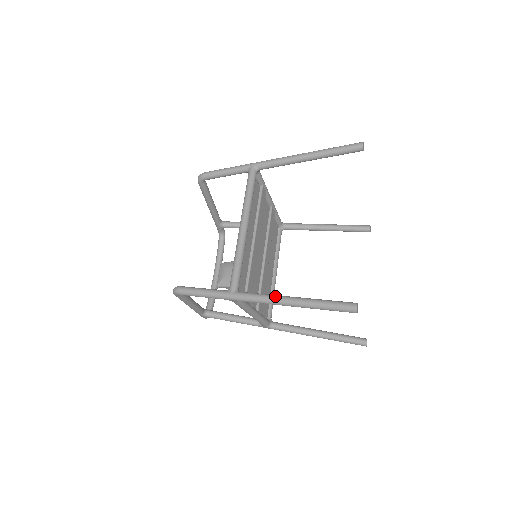
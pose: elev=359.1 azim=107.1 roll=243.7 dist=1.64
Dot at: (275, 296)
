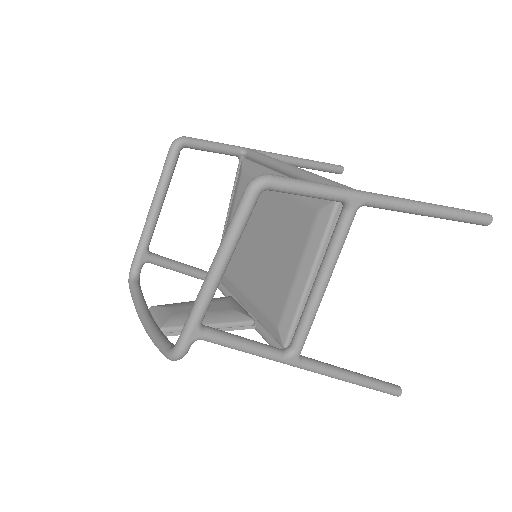
Dot at: (409, 199)
